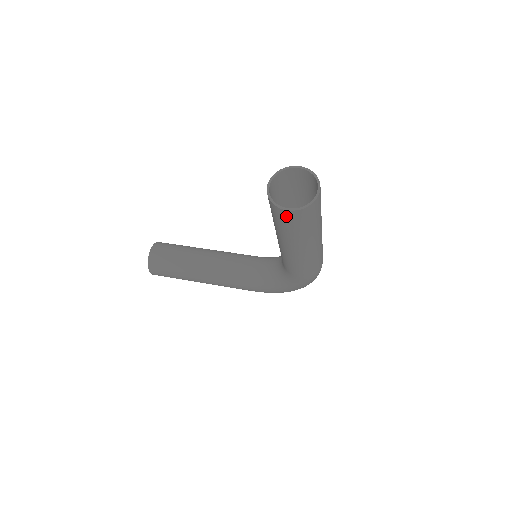
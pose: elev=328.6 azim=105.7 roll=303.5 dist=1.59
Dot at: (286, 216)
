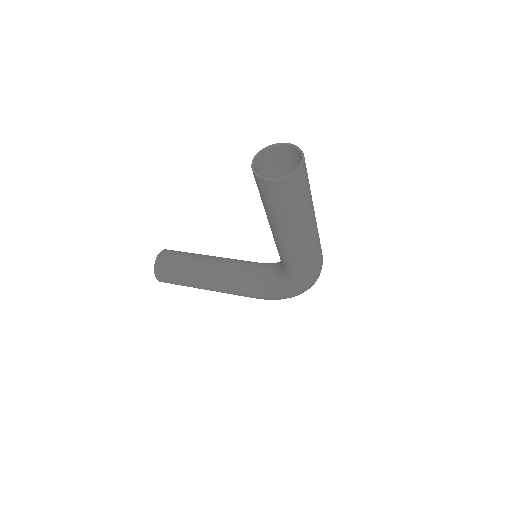
Dot at: (269, 189)
